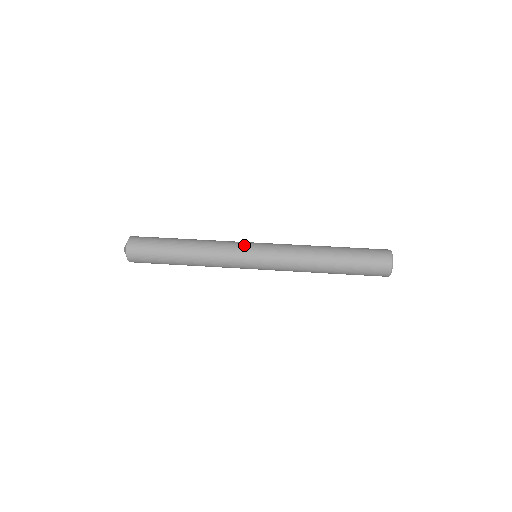
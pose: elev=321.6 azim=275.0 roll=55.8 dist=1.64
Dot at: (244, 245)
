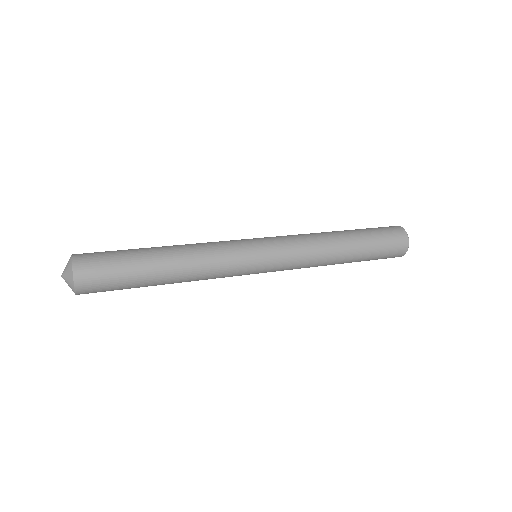
Dot at: occluded
